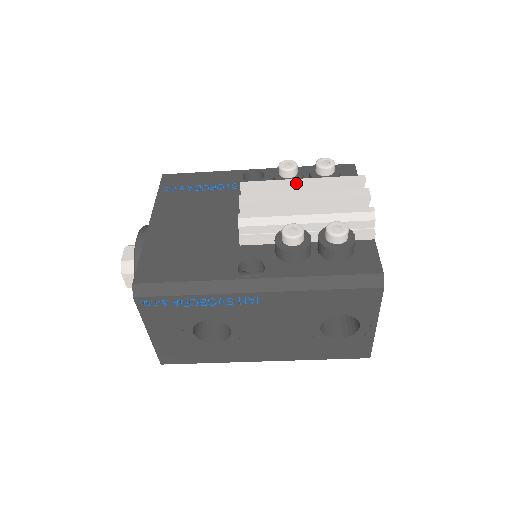
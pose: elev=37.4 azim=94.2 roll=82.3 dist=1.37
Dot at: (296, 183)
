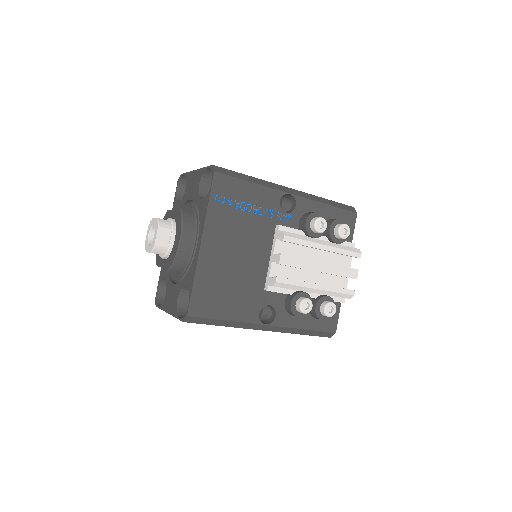
Dot at: (320, 249)
